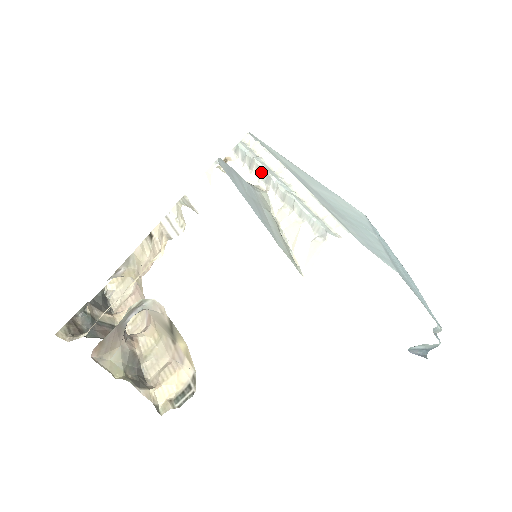
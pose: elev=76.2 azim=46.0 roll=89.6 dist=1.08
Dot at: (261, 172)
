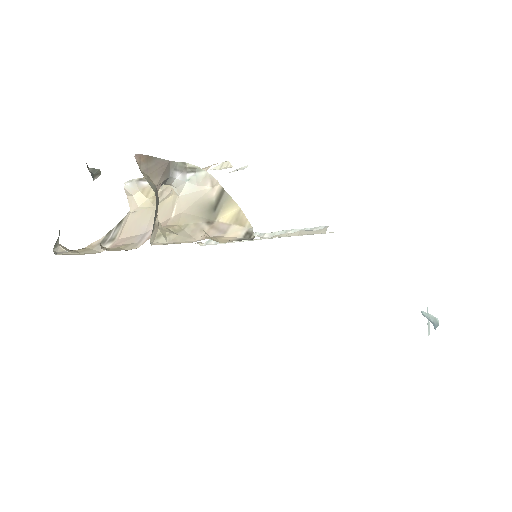
Dot at: occluded
